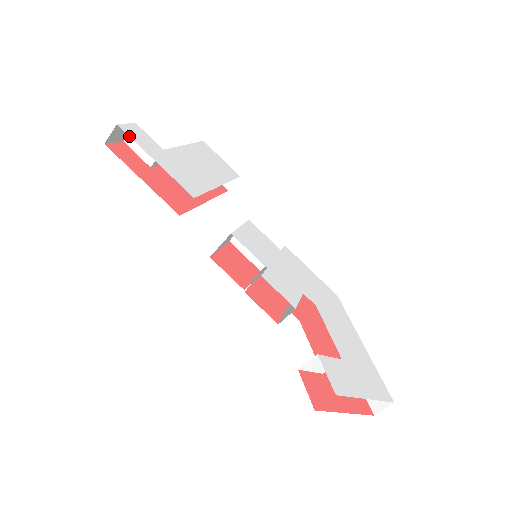
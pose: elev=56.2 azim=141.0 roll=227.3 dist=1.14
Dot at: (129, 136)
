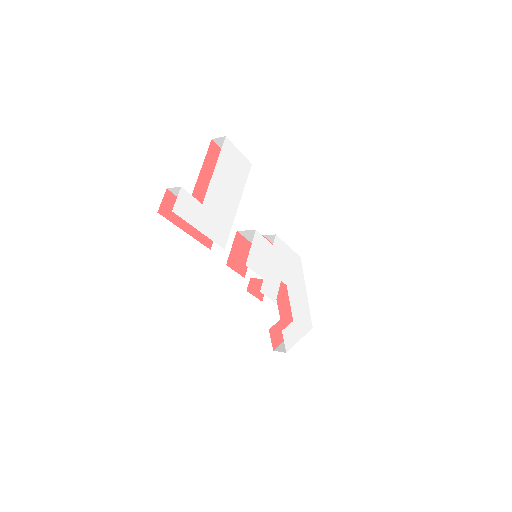
Dot at: occluded
